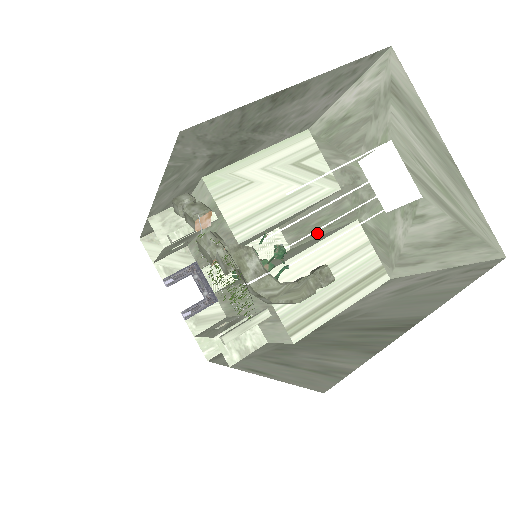
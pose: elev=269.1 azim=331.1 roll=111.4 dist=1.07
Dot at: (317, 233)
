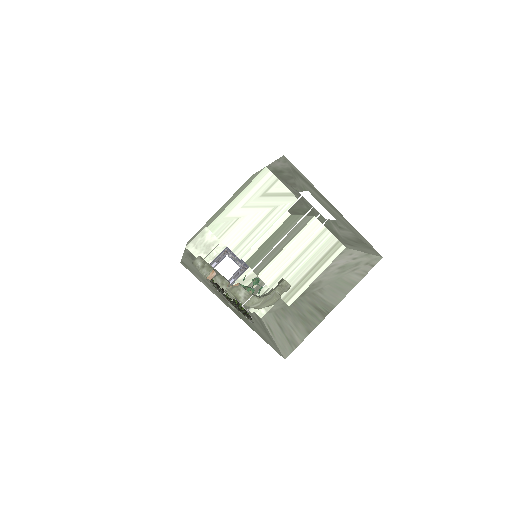
Dot at: (299, 213)
